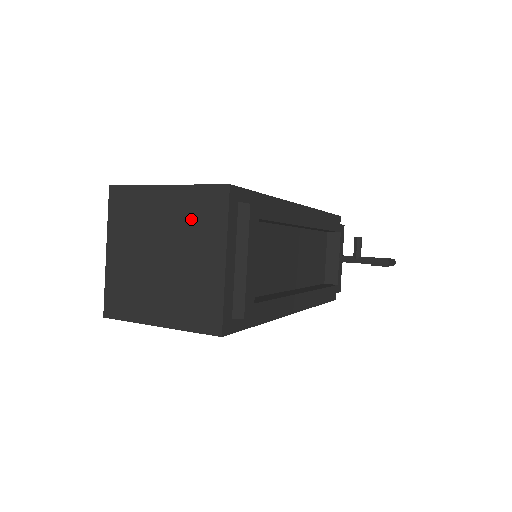
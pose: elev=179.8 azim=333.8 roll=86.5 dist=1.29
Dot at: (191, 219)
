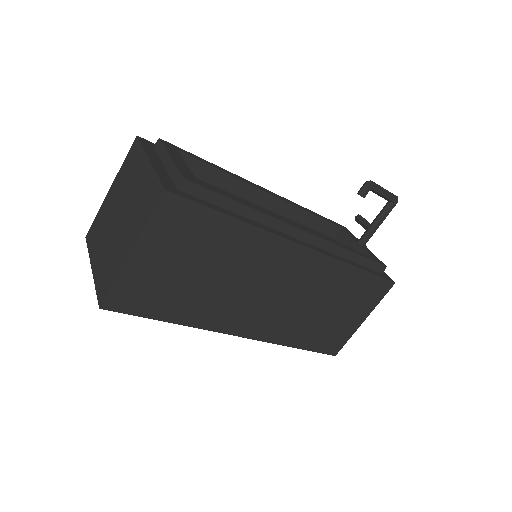
Dot at: (126, 177)
